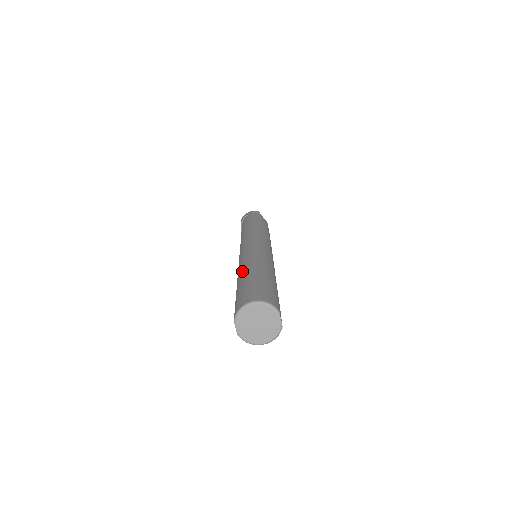
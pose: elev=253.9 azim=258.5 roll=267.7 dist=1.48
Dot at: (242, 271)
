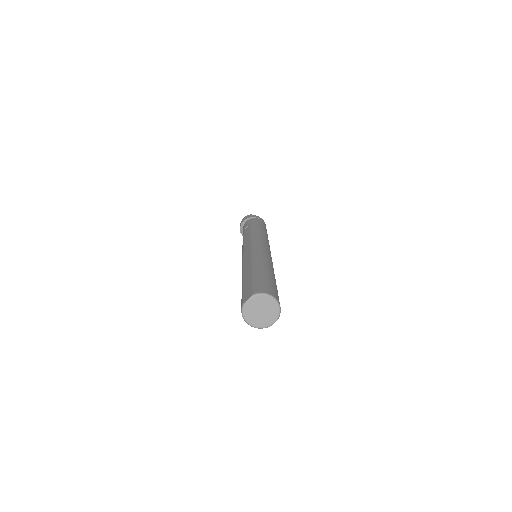
Dot at: (262, 264)
